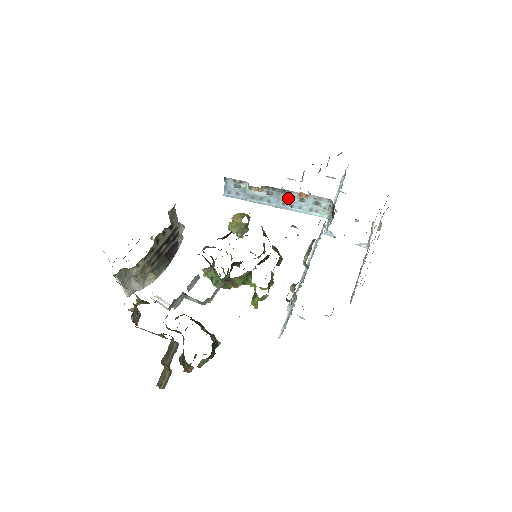
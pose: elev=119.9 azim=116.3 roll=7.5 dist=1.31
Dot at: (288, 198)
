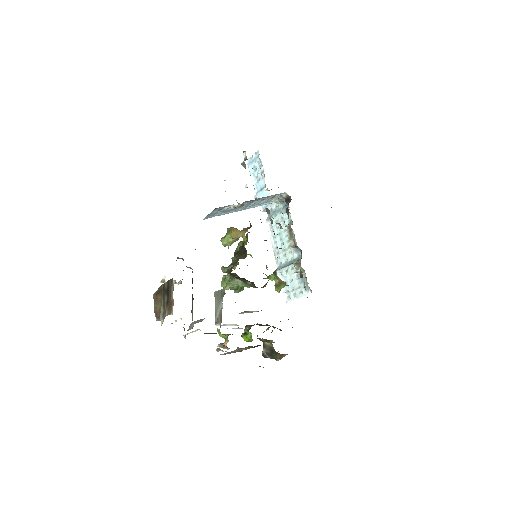
Dot at: (254, 202)
